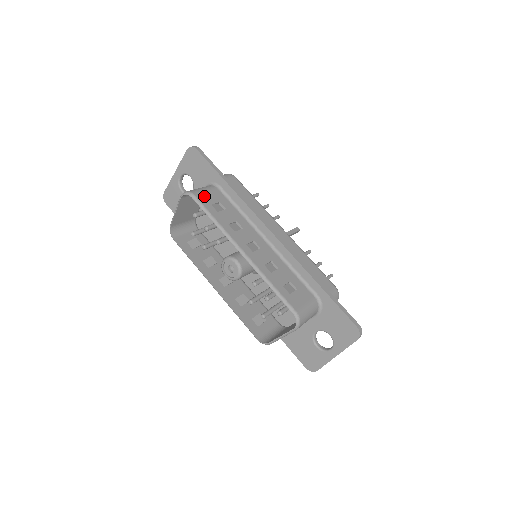
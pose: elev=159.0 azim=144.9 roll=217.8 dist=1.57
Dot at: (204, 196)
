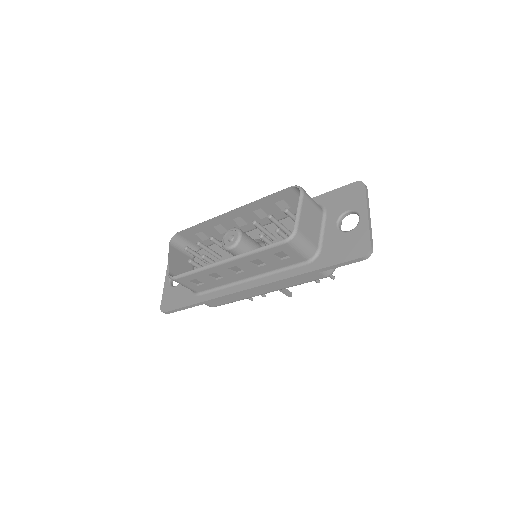
Dot at: (188, 235)
